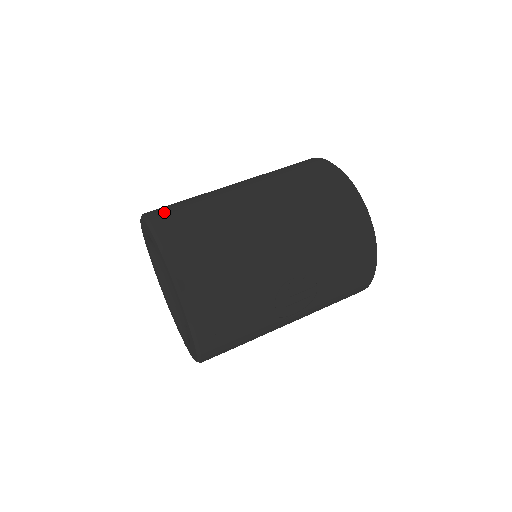
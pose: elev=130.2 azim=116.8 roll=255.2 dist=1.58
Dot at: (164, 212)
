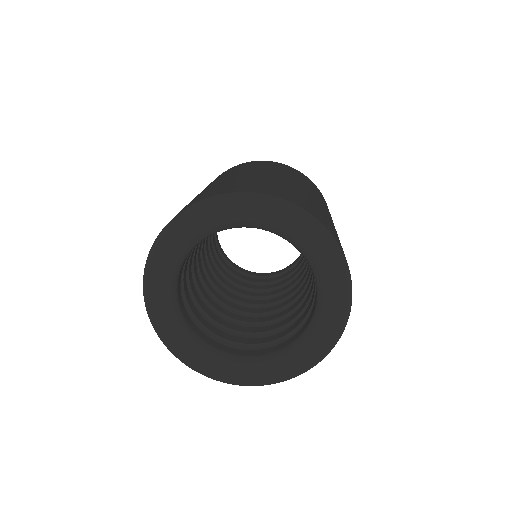
Dot at: (199, 198)
